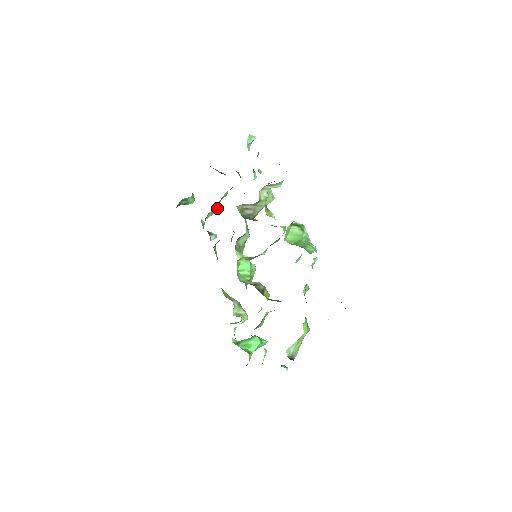
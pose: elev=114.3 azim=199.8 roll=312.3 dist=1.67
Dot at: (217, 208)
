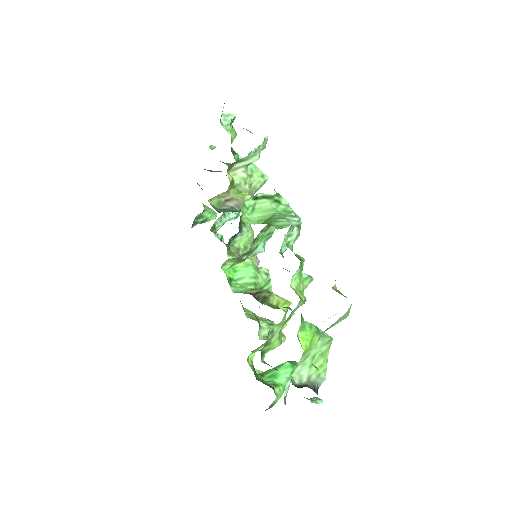
Dot at: (228, 214)
